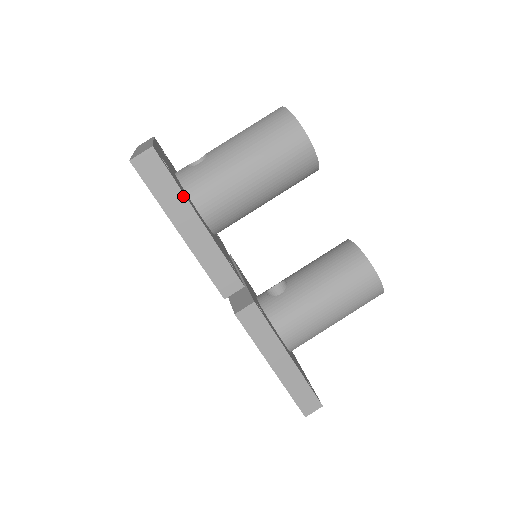
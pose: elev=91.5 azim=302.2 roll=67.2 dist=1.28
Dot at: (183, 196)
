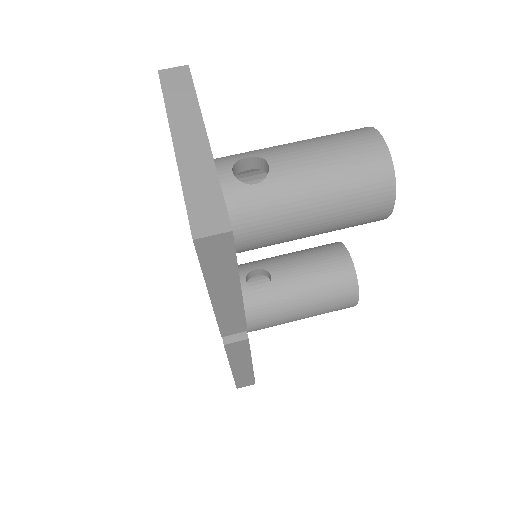
Dot at: (236, 273)
